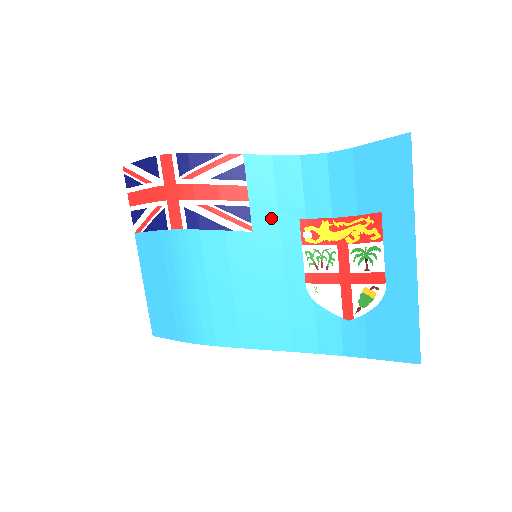
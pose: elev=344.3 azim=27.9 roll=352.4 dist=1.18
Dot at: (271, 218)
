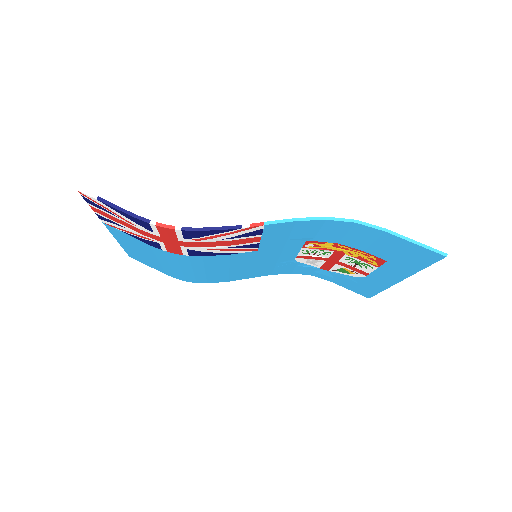
Dot at: (279, 244)
